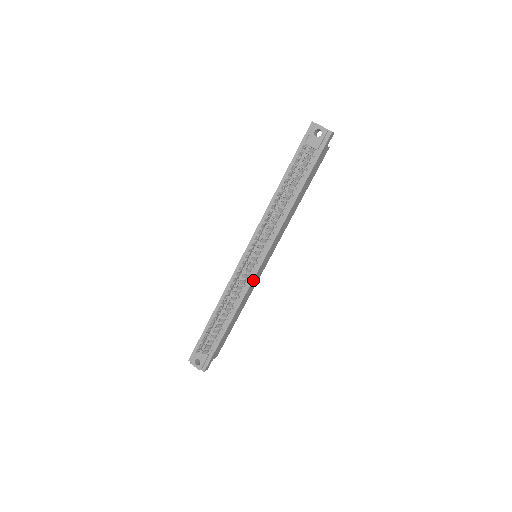
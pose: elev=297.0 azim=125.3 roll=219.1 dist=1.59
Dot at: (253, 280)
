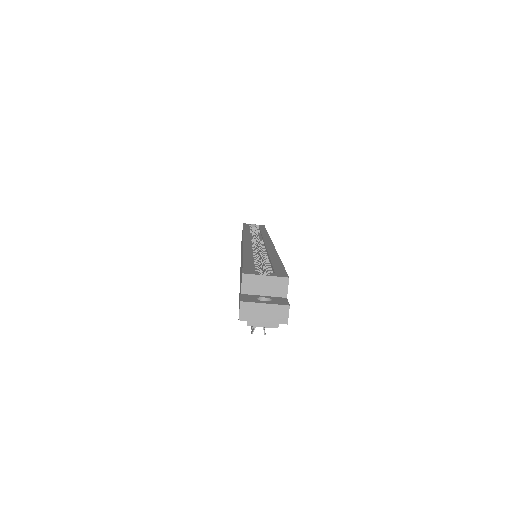
Dot at: occluded
